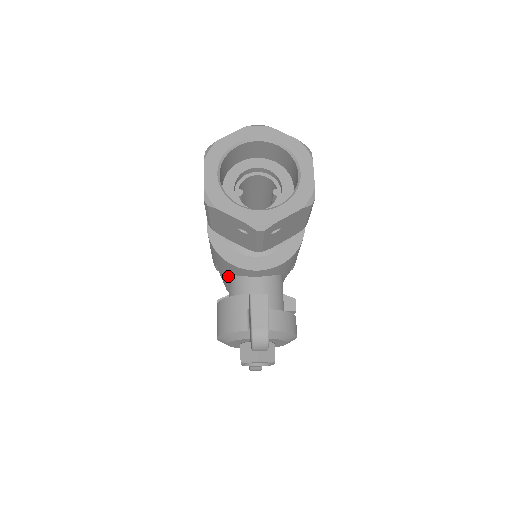
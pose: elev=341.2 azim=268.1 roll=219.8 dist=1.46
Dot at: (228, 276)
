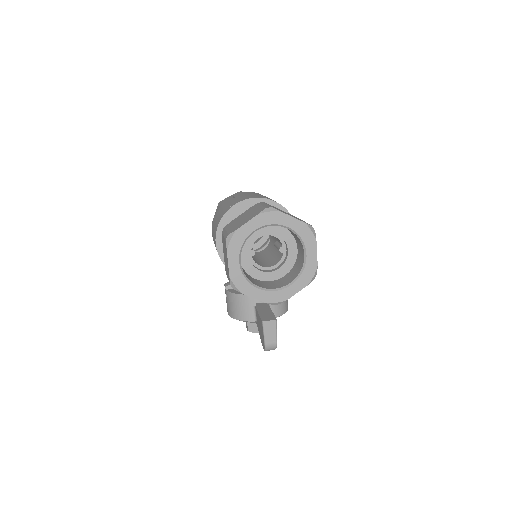
Dot at: occluded
